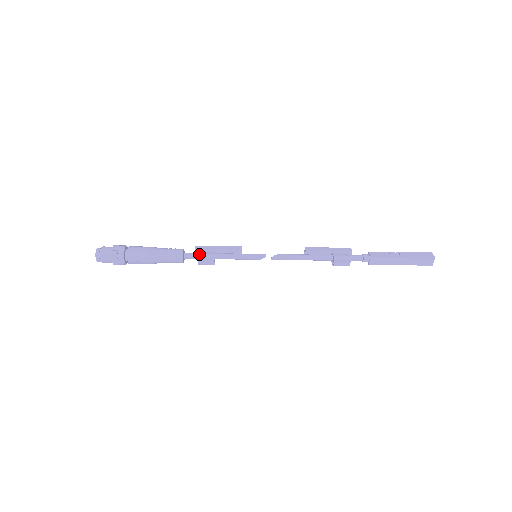
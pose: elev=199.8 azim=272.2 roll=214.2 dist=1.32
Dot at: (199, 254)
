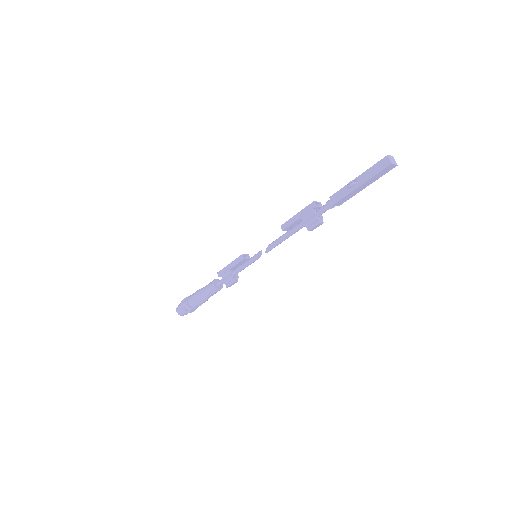
Dot at: (223, 283)
